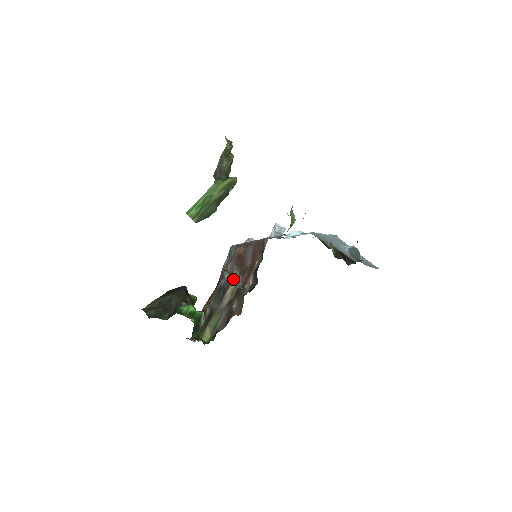
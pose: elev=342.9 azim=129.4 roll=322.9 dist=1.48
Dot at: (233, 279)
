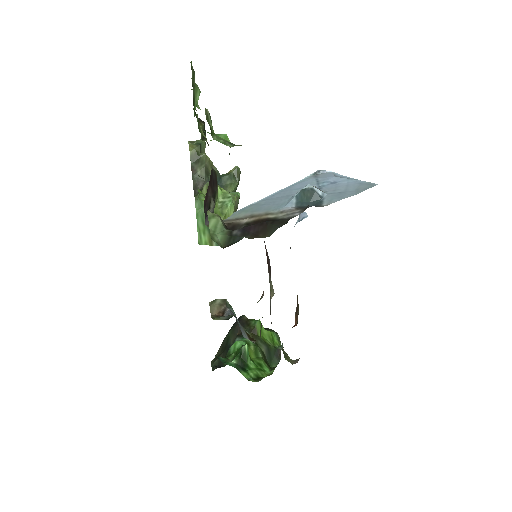
Dot at: (270, 287)
